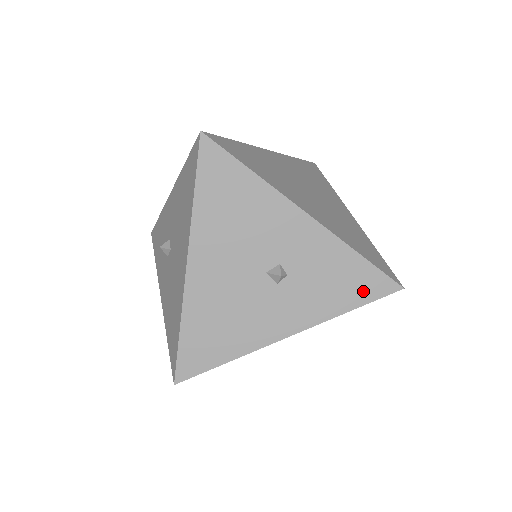
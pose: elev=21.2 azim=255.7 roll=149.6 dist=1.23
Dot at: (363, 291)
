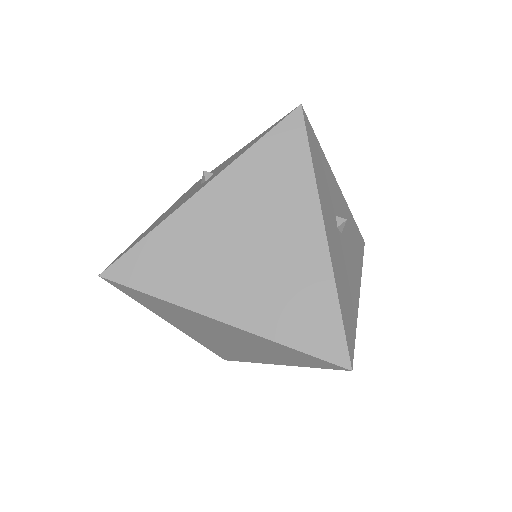
Dot at: occluded
